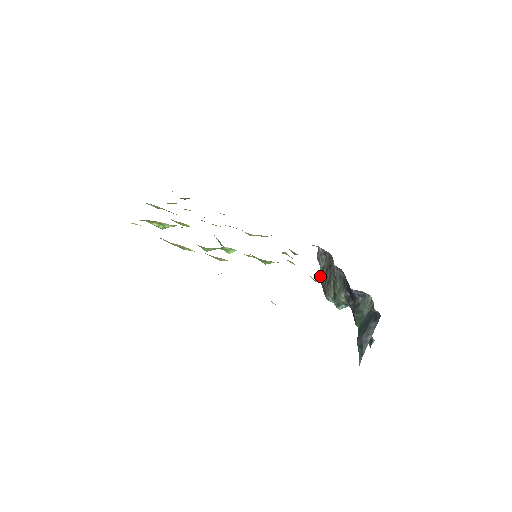
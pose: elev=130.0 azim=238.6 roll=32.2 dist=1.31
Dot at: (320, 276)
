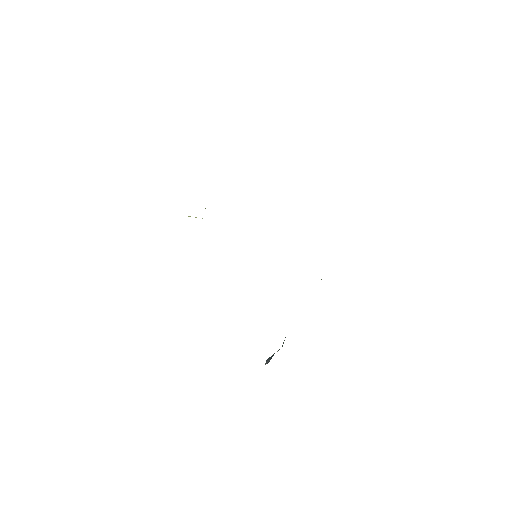
Dot at: occluded
